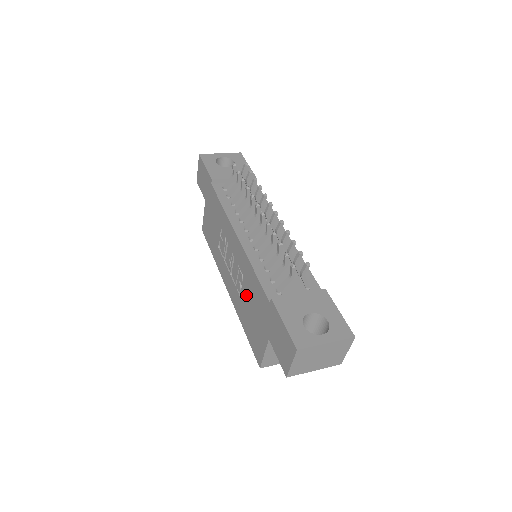
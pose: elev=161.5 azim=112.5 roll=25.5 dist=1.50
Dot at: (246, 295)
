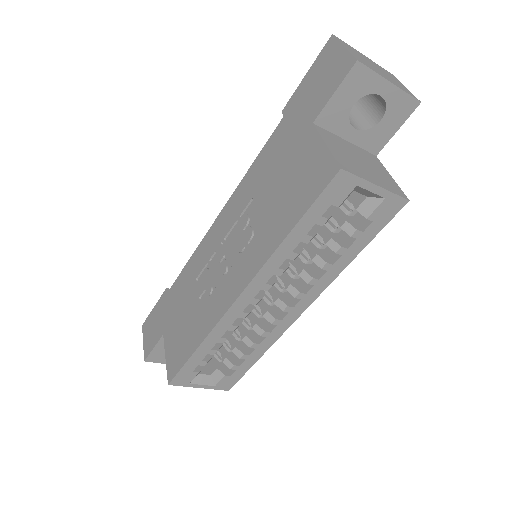
Dot at: (261, 202)
